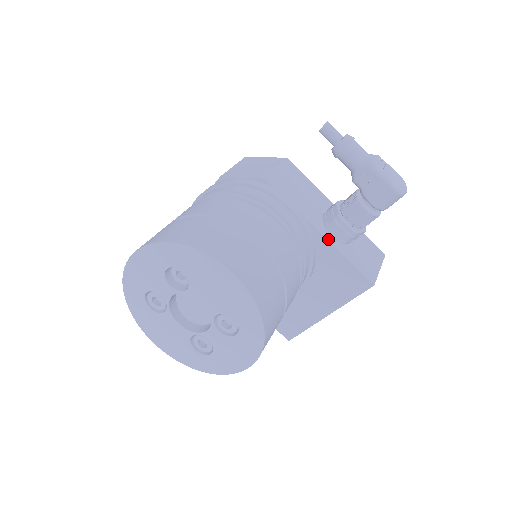
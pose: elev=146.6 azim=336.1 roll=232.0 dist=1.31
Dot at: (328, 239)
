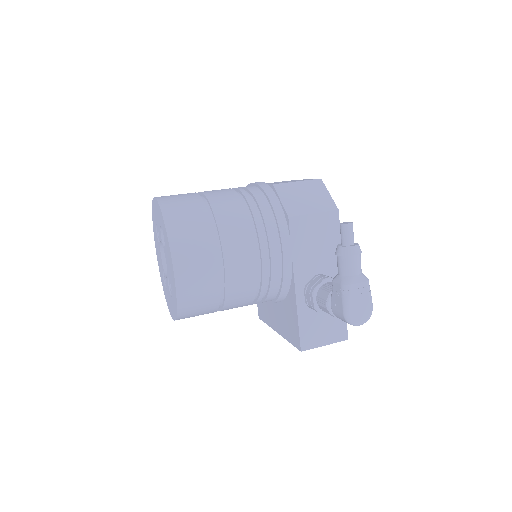
Dot at: (297, 295)
